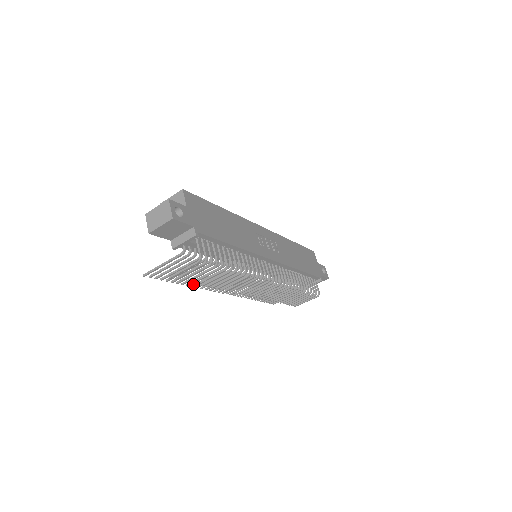
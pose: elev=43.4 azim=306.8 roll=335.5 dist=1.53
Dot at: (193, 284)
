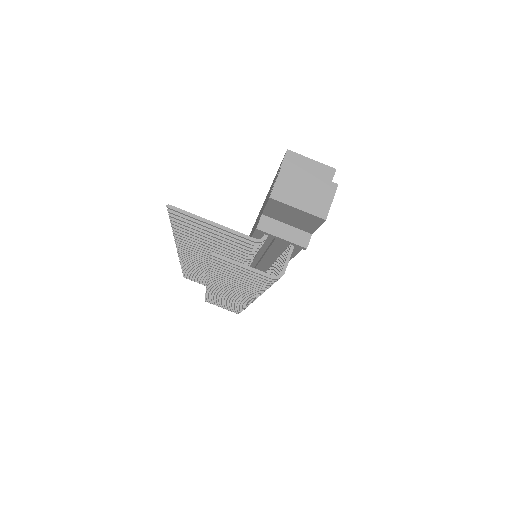
Dot at: occluded
